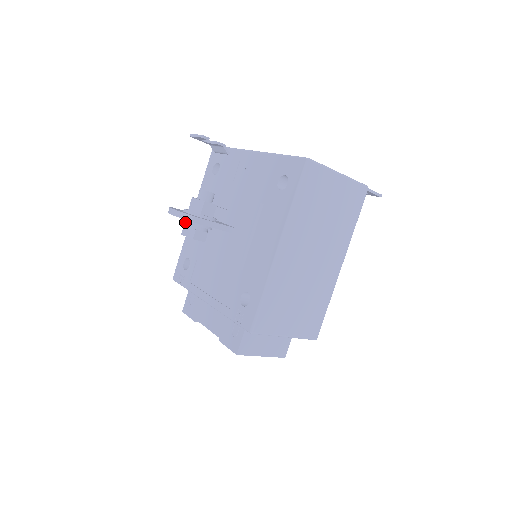
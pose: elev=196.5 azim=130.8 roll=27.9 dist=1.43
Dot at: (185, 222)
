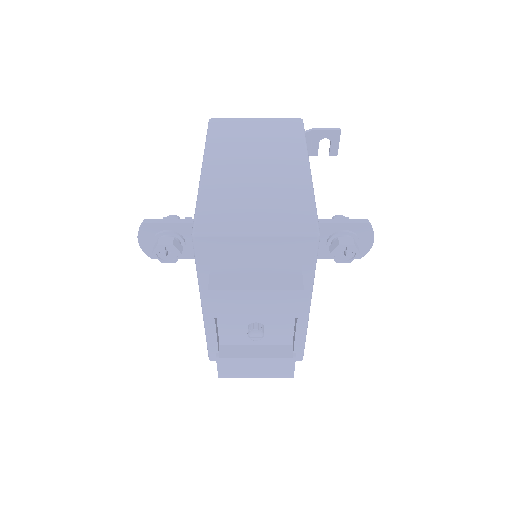
Dot at: occluded
